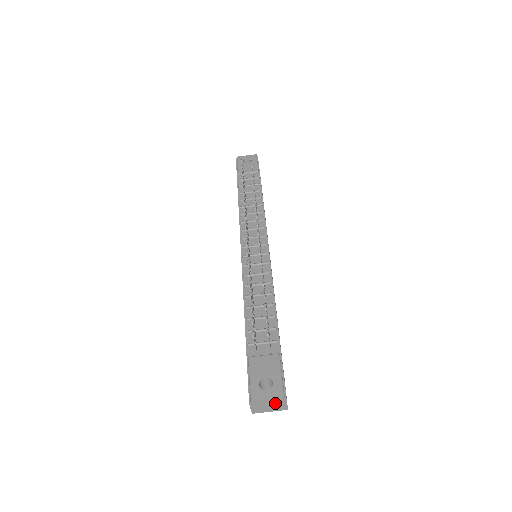
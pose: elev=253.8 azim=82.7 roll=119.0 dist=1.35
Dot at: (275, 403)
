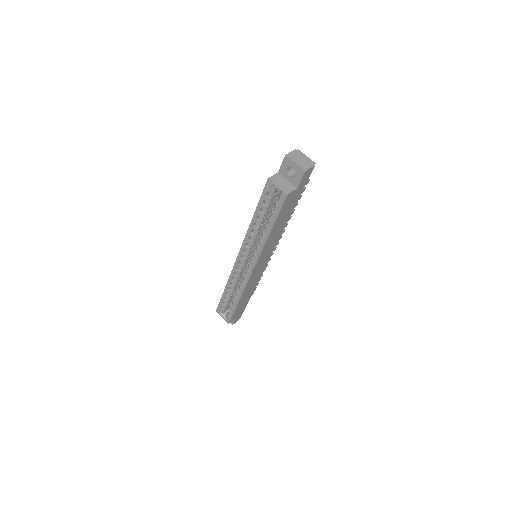
Dot at: (306, 162)
